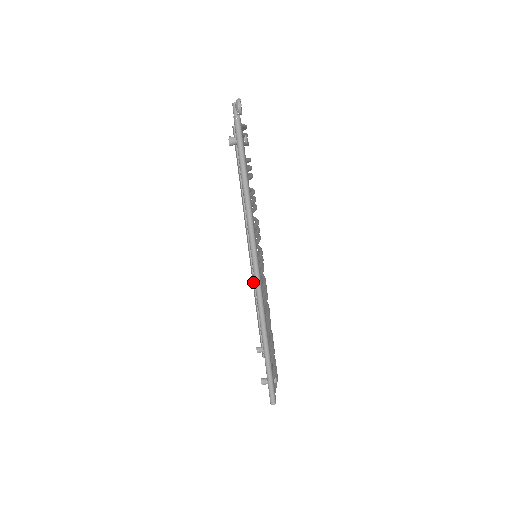
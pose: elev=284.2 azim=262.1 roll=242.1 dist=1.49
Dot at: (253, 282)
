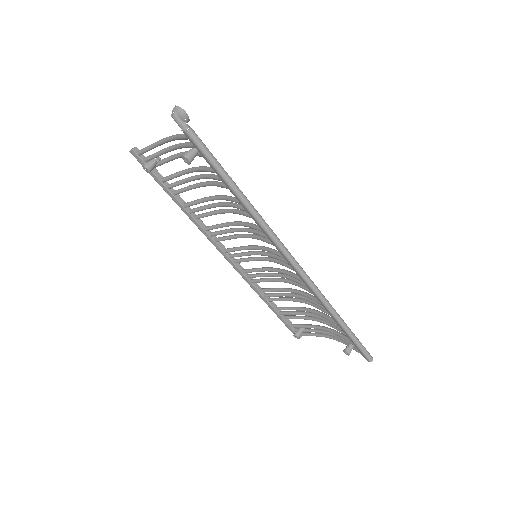
Dot at: (251, 284)
